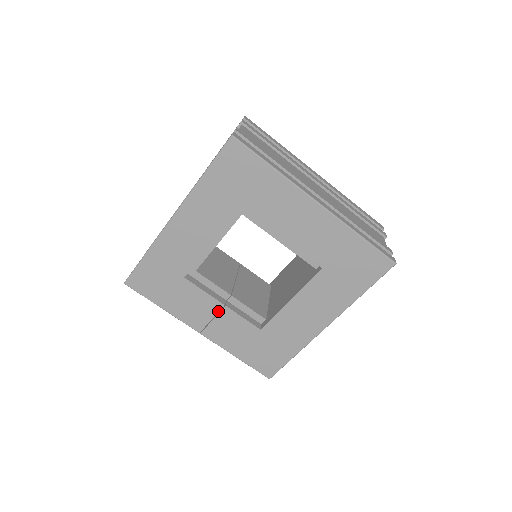
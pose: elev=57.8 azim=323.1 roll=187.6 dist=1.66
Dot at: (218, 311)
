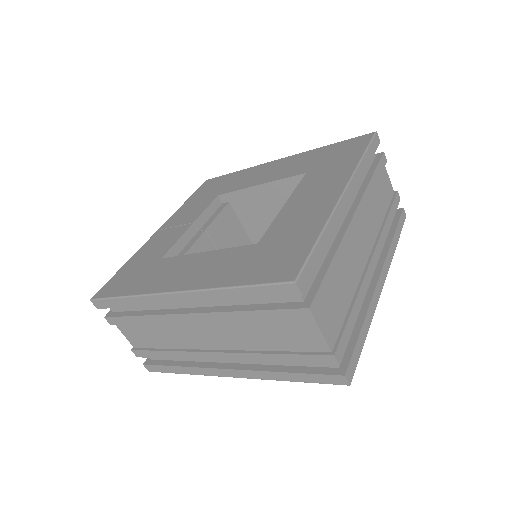
Dot at: occluded
